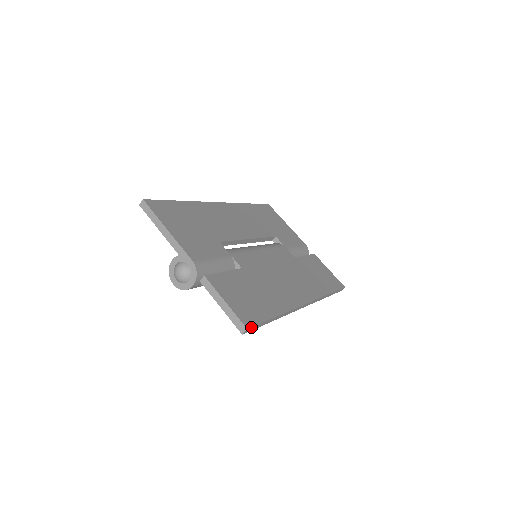
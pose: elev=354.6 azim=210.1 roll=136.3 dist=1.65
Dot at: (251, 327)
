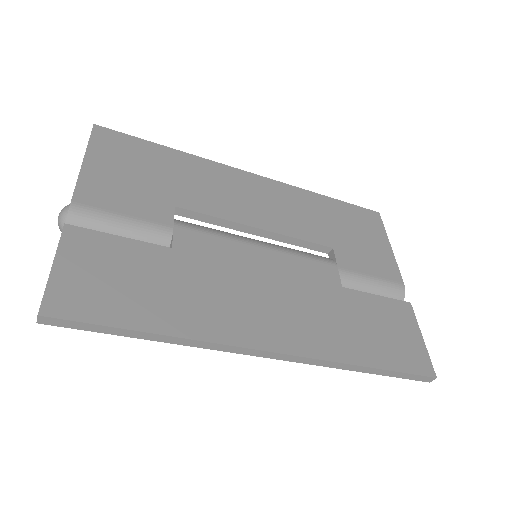
Dot at: (52, 317)
